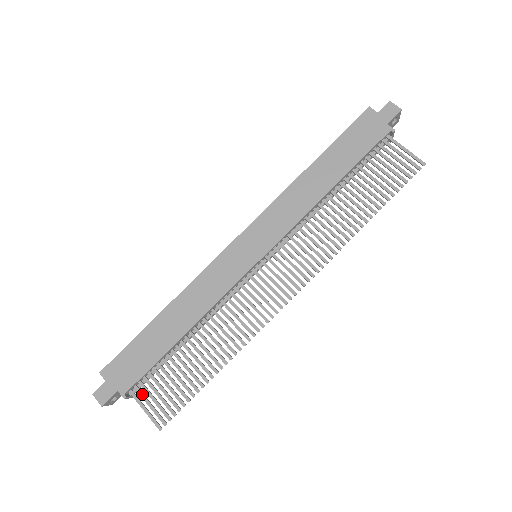
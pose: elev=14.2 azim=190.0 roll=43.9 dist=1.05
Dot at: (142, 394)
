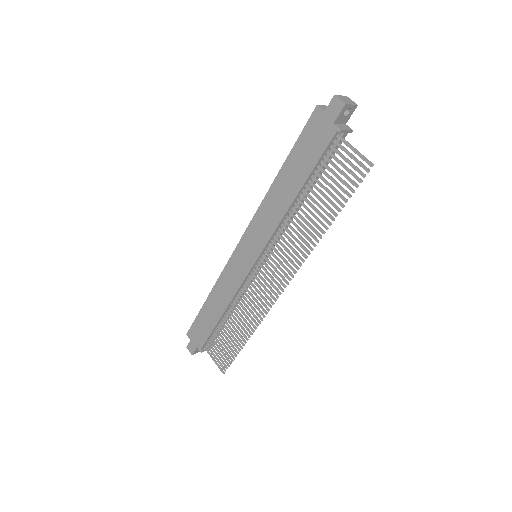
Dot at: (210, 350)
